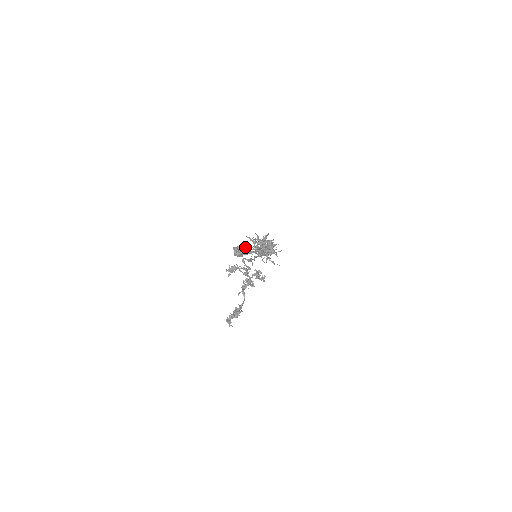
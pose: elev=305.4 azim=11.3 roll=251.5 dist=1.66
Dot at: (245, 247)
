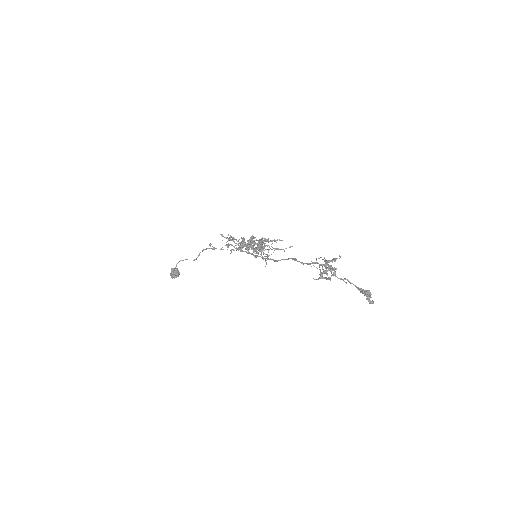
Dot at: (268, 255)
